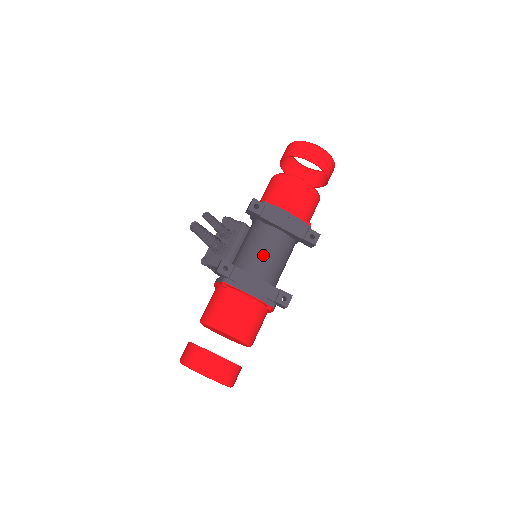
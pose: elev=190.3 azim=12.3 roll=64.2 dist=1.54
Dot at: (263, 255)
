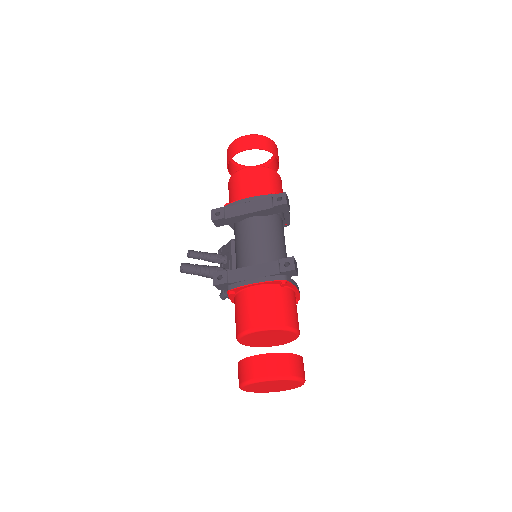
Dot at: (250, 246)
